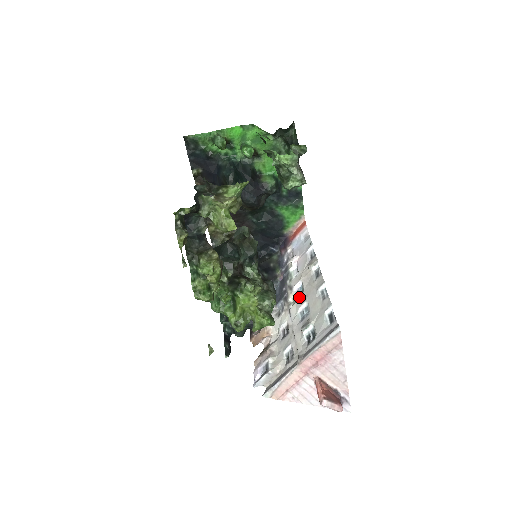
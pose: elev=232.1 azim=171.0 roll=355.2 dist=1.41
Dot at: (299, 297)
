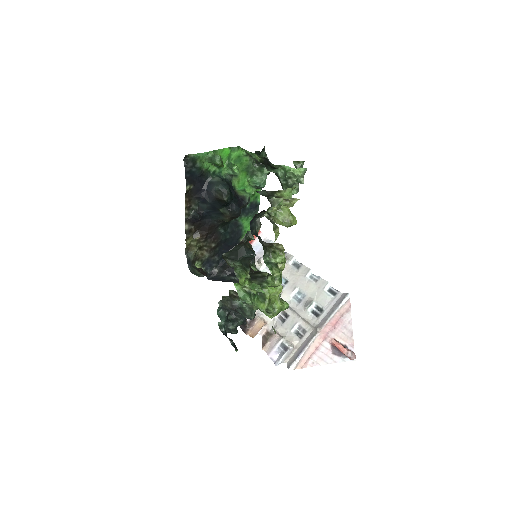
Dot at: (285, 287)
